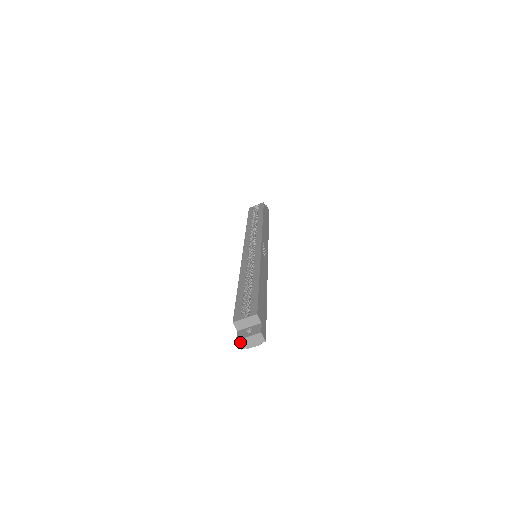
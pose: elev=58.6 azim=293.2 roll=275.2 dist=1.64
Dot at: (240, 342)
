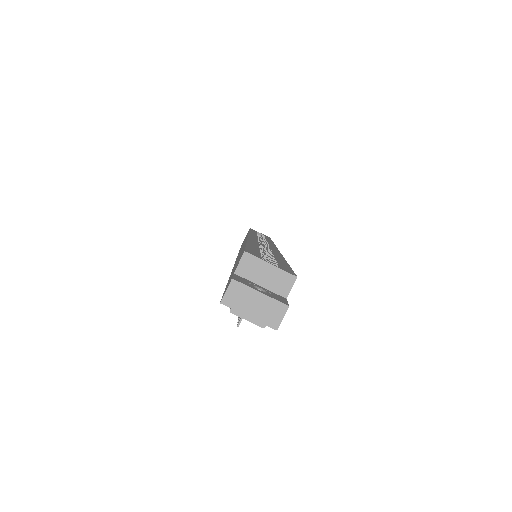
Dot at: (235, 288)
